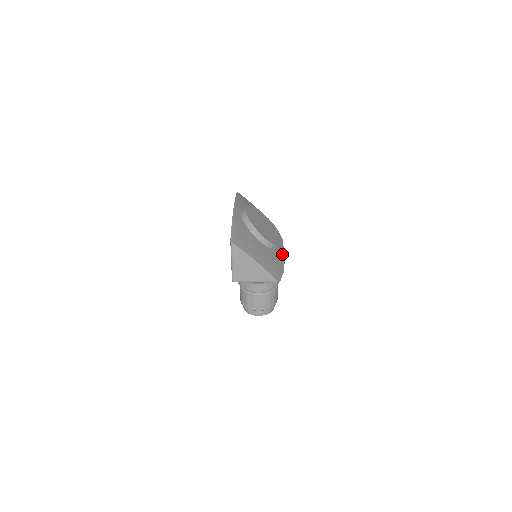
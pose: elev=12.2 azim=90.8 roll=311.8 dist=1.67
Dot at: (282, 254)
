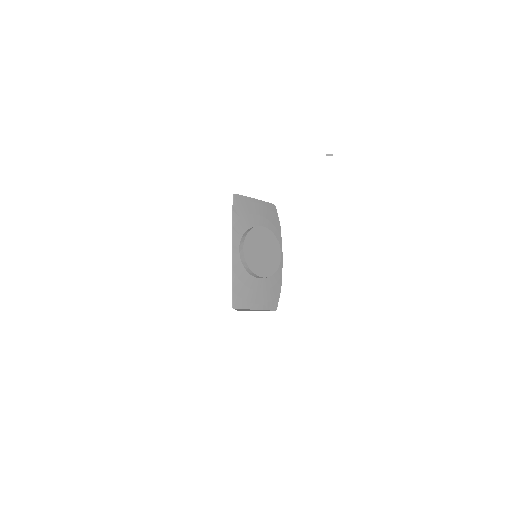
Dot at: (280, 265)
